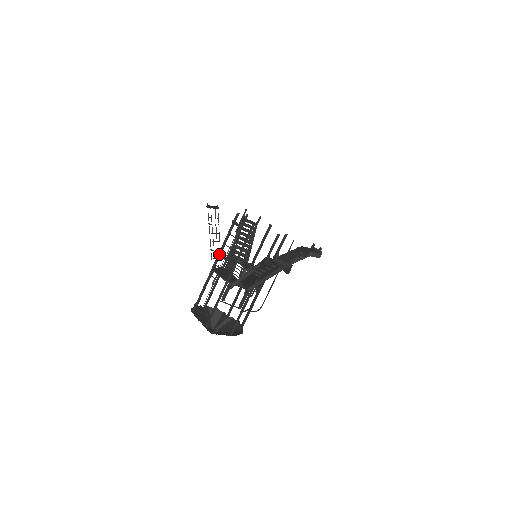
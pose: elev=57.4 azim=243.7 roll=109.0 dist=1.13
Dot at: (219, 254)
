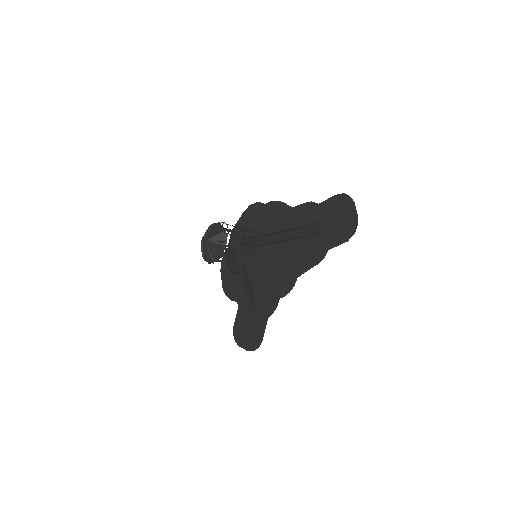
Dot at: (252, 231)
